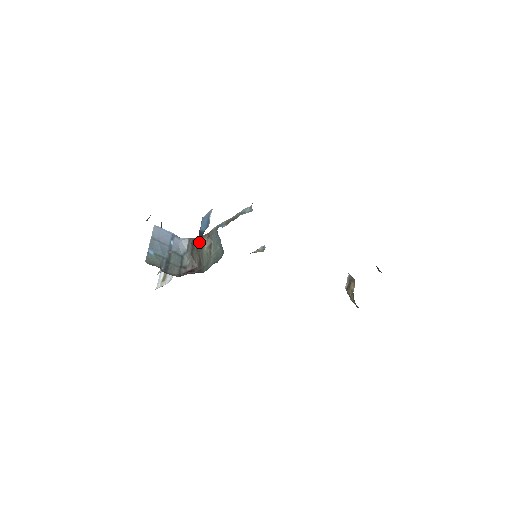
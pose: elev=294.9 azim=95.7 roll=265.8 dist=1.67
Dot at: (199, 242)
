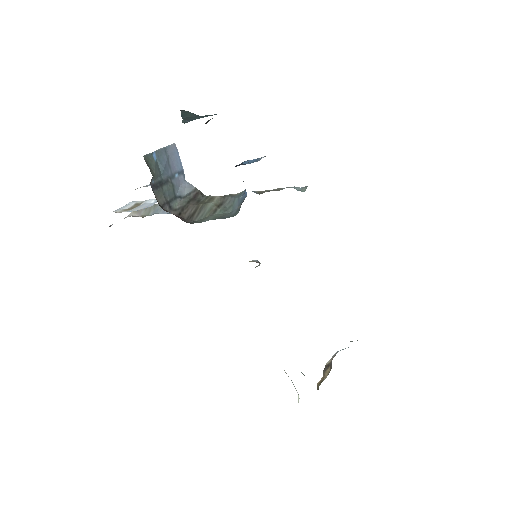
Dot at: (207, 196)
